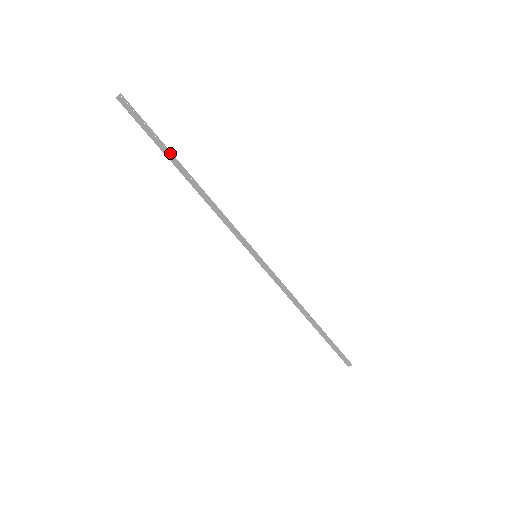
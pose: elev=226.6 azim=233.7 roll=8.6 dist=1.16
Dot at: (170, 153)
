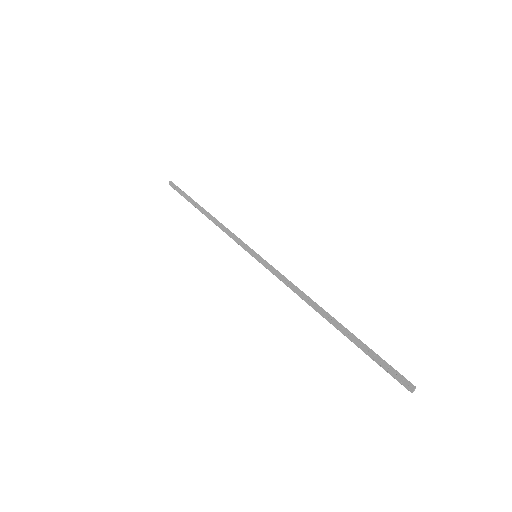
Dot at: (193, 200)
